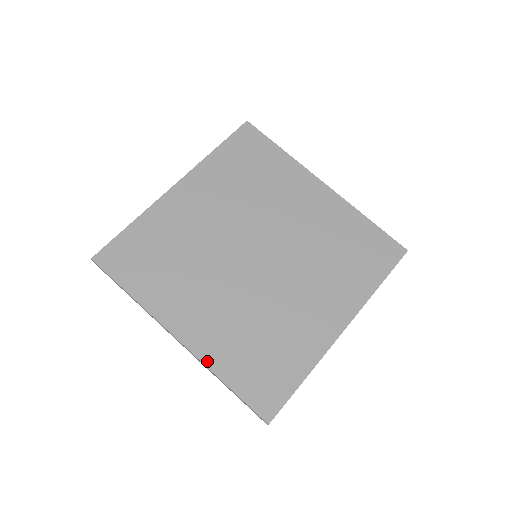
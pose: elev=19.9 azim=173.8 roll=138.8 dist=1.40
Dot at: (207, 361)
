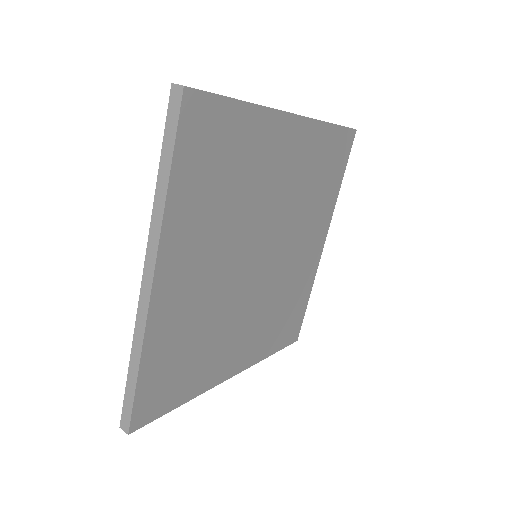
Dot at: (257, 360)
